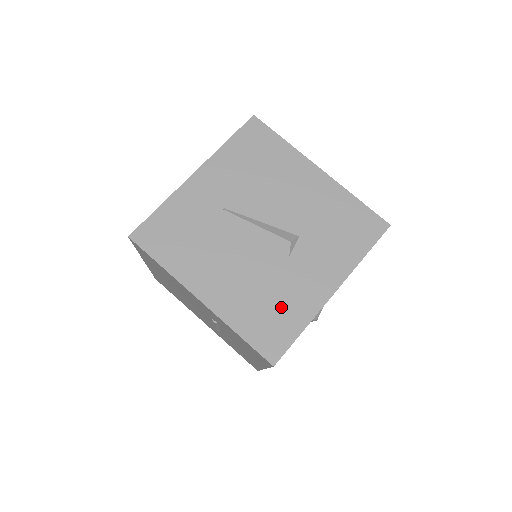
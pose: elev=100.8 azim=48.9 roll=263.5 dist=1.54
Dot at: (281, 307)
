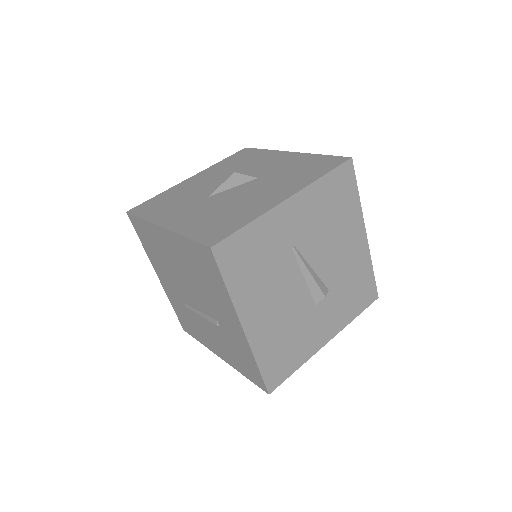
Dot at: (293, 348)
